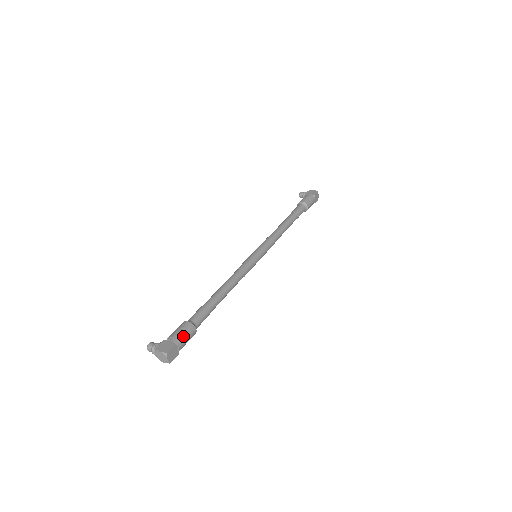
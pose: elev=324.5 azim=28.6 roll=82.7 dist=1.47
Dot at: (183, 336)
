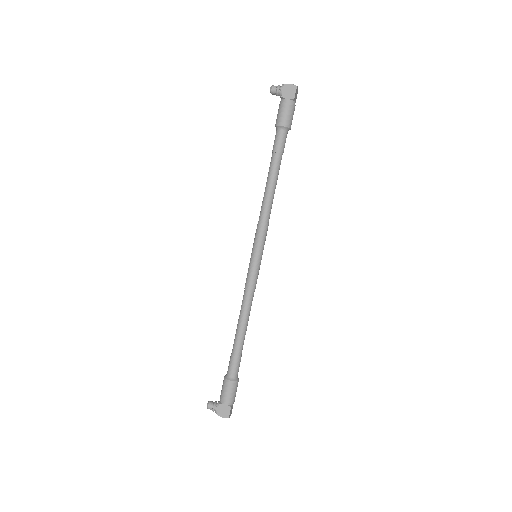
Dot at: (233, 396)
